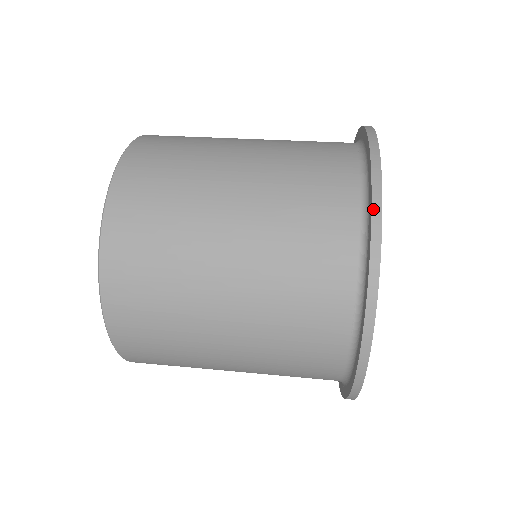
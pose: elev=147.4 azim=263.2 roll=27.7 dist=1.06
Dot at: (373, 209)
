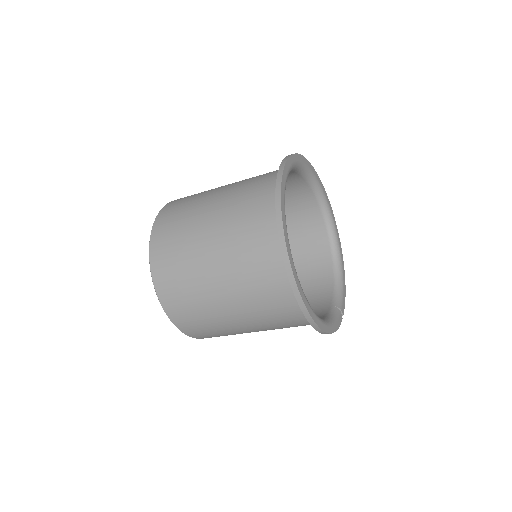
Dot at: occluded
